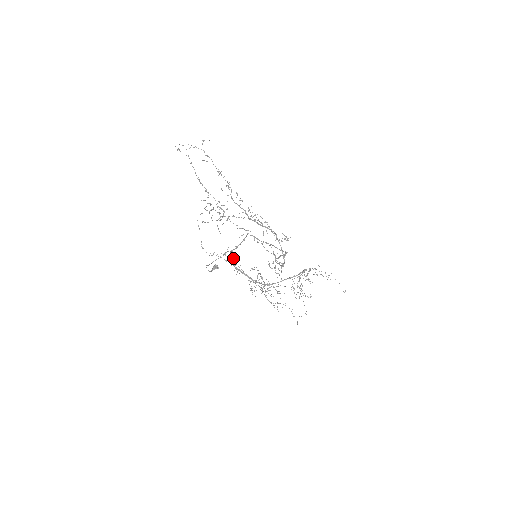
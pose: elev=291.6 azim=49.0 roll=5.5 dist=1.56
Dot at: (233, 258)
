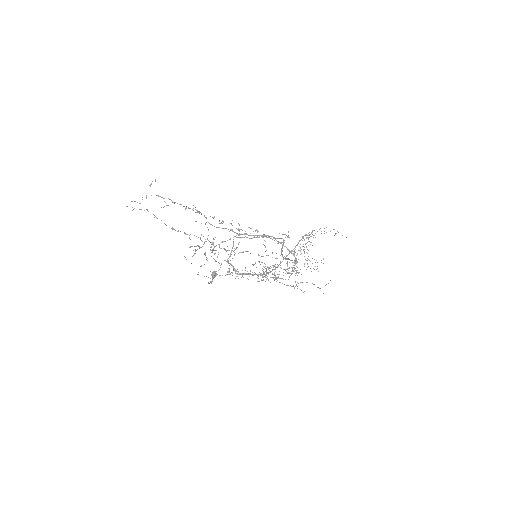
Dot at: (233, 266)
